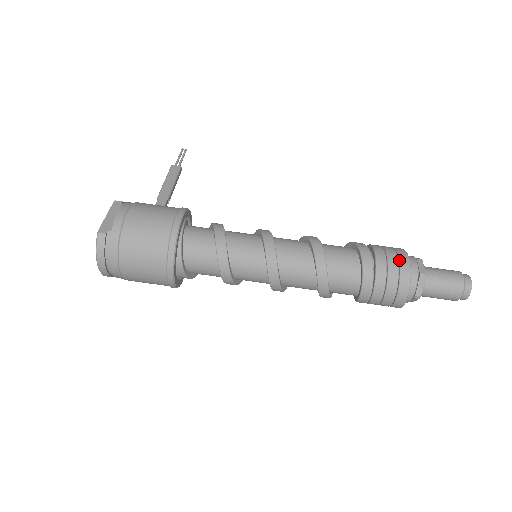
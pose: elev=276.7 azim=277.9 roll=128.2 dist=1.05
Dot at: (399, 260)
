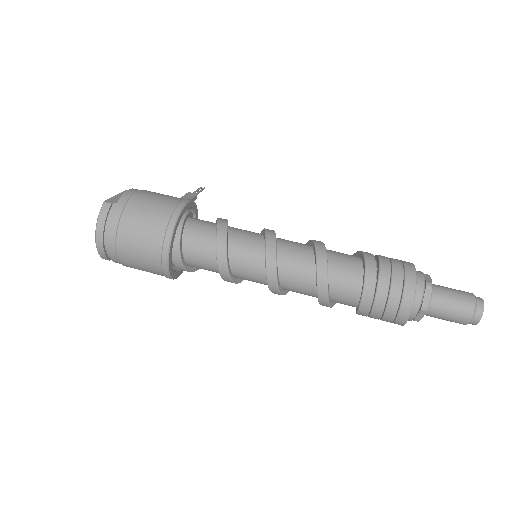
Dot at: (404, 265)
